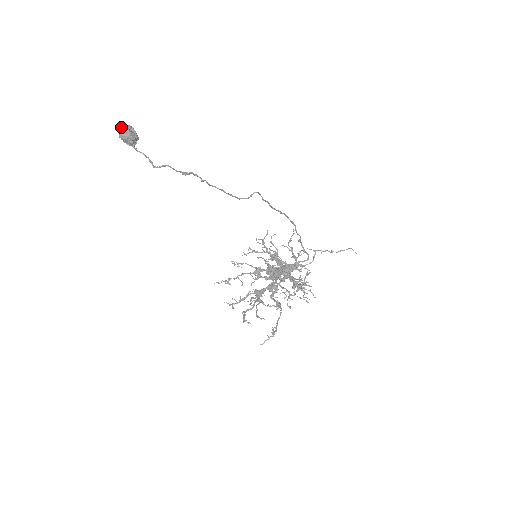
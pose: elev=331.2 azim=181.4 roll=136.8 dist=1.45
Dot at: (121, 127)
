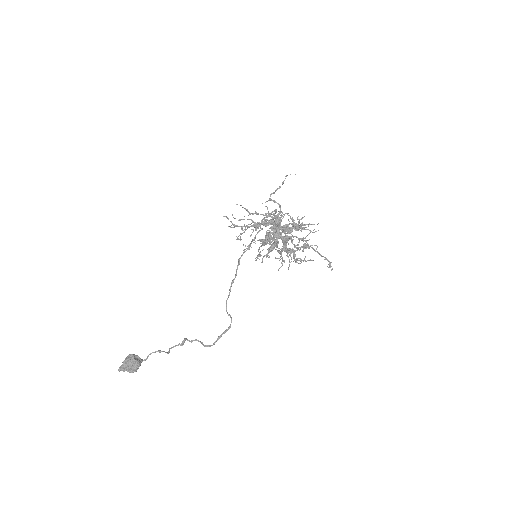
Dot at: occluded
